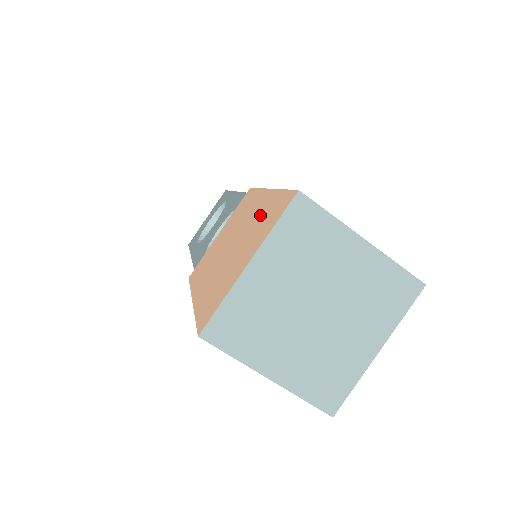
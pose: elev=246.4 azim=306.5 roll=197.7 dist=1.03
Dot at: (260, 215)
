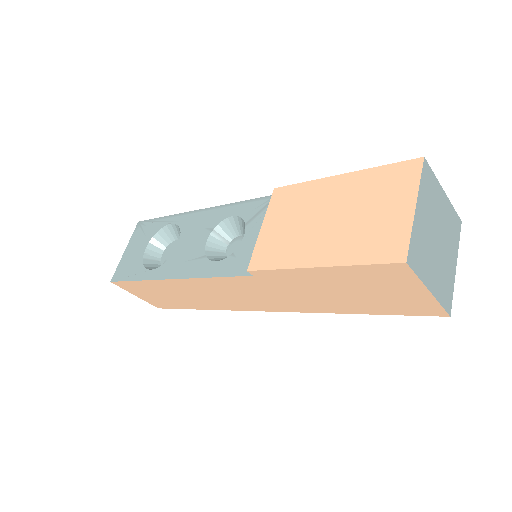
Dot at: (366, 187)
